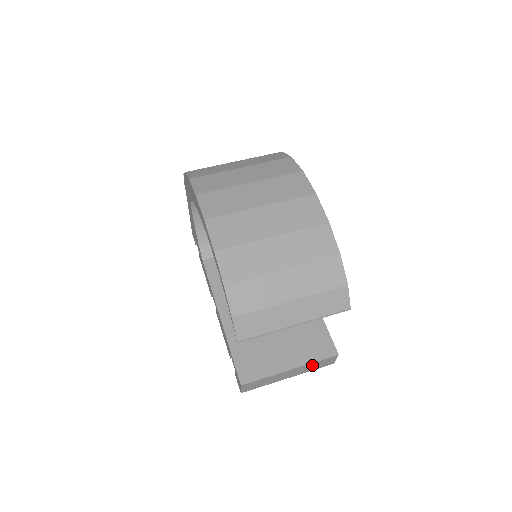
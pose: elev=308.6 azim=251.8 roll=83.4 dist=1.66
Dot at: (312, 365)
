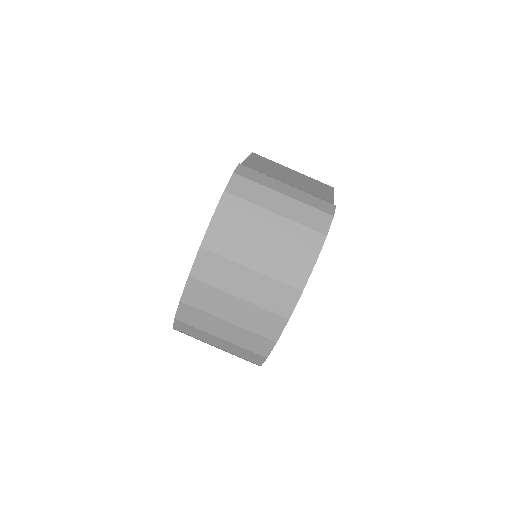
Dot at: occluded
